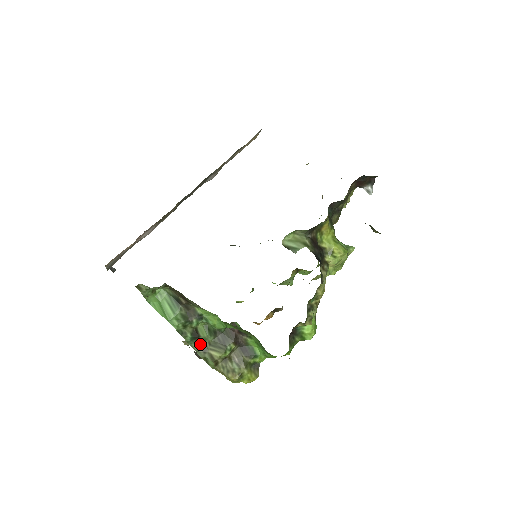
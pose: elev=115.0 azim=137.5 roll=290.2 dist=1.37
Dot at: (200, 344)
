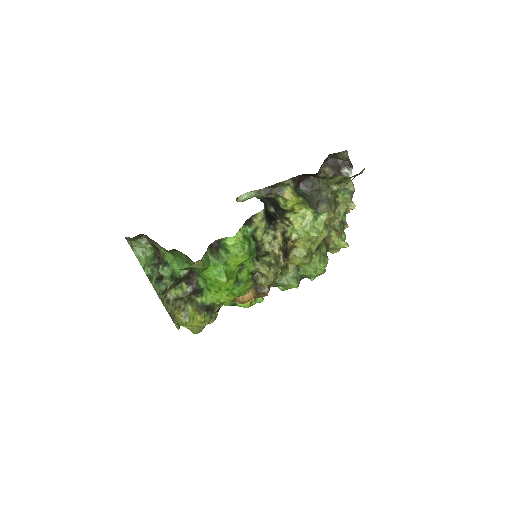
Dot at: (163, 289)
